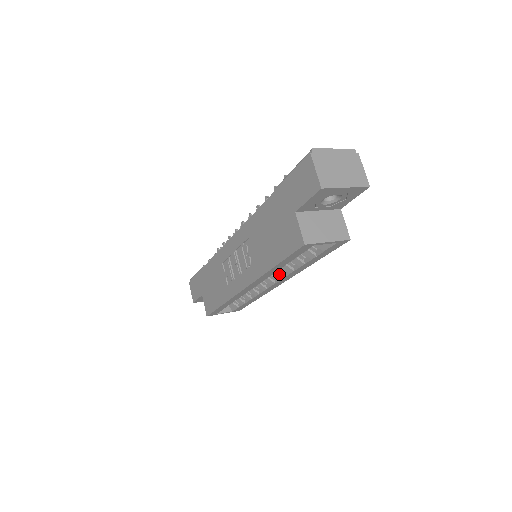
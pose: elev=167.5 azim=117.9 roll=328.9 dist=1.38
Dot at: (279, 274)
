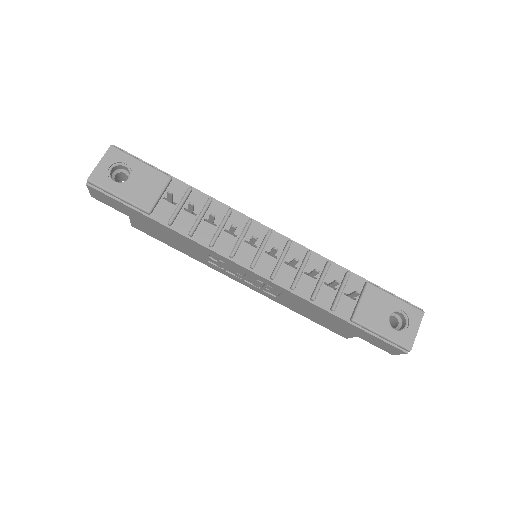
Dot at: occluded
